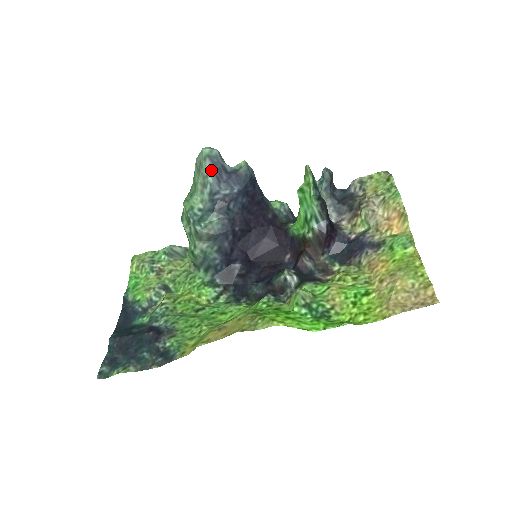
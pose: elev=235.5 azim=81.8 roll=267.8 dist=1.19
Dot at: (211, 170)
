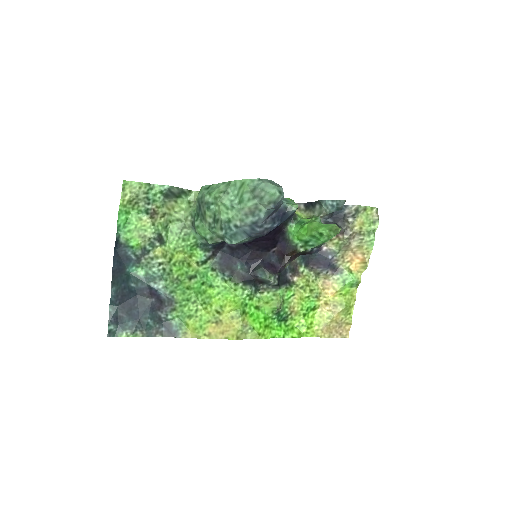
Dot at: (268, 210)
